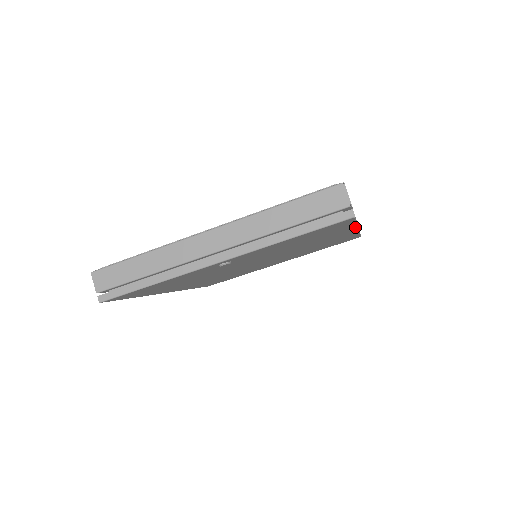
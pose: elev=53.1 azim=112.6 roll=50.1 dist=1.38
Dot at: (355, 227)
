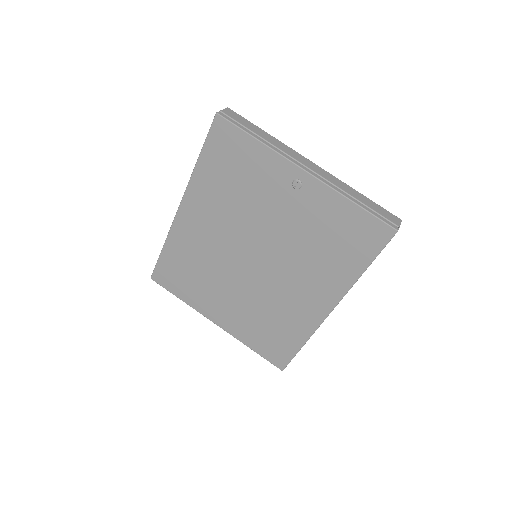
Dot at: (349, 287)
